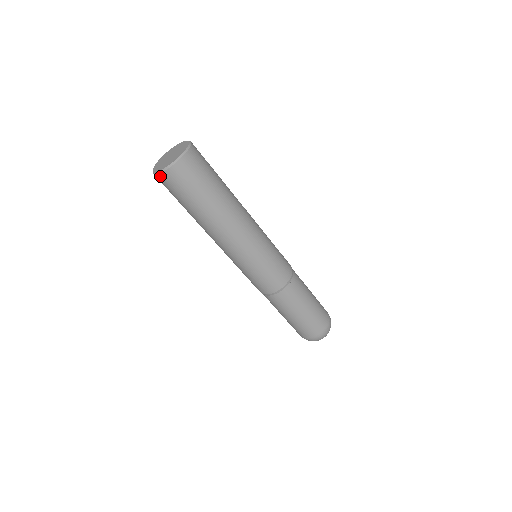
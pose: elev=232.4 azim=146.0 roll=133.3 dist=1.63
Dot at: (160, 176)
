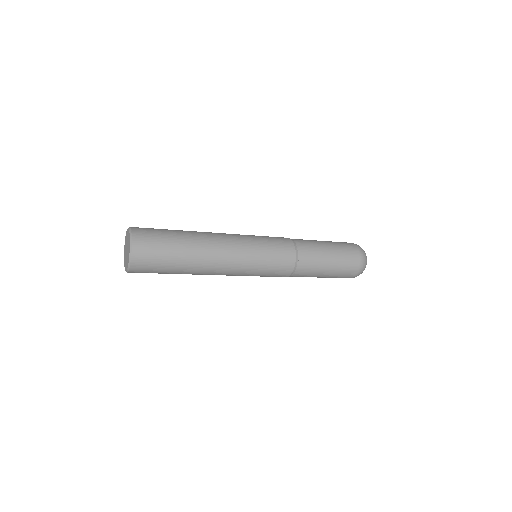
Dot at: (132, 270)
